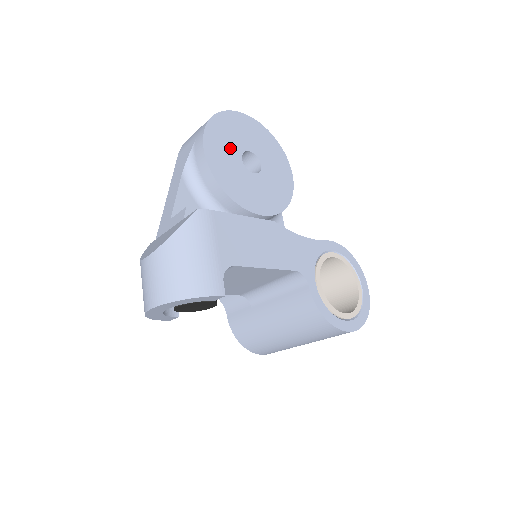
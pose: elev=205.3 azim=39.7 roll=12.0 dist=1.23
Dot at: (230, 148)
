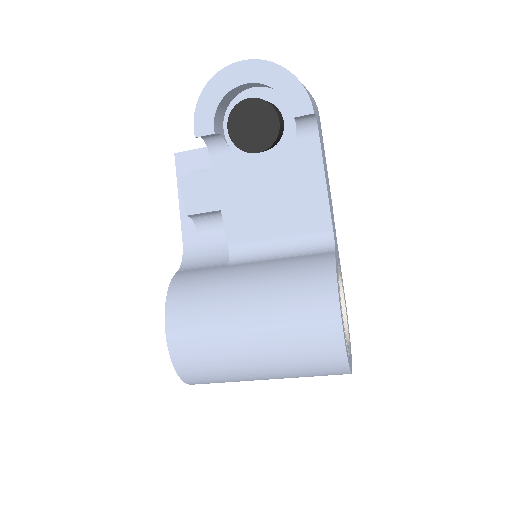
Dot at: occluded
